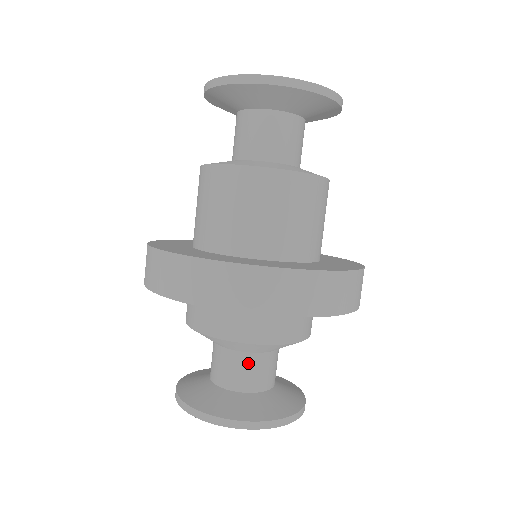
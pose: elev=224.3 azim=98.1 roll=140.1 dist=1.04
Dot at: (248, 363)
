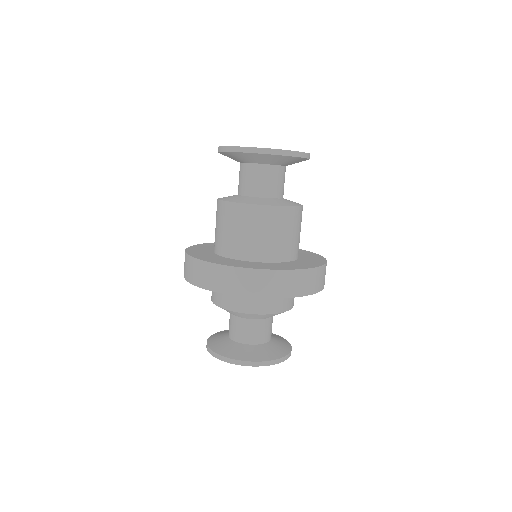
Dot at: (251, 326)
